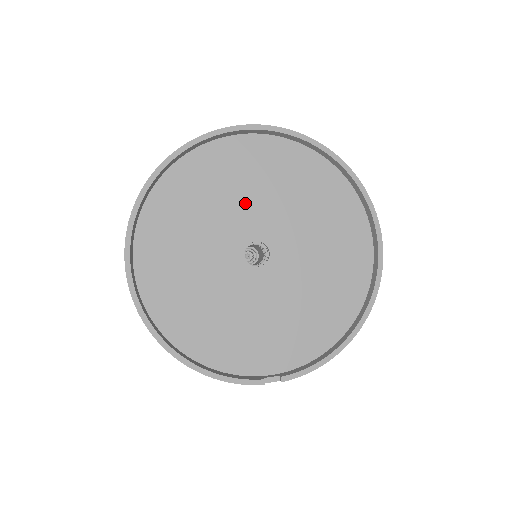
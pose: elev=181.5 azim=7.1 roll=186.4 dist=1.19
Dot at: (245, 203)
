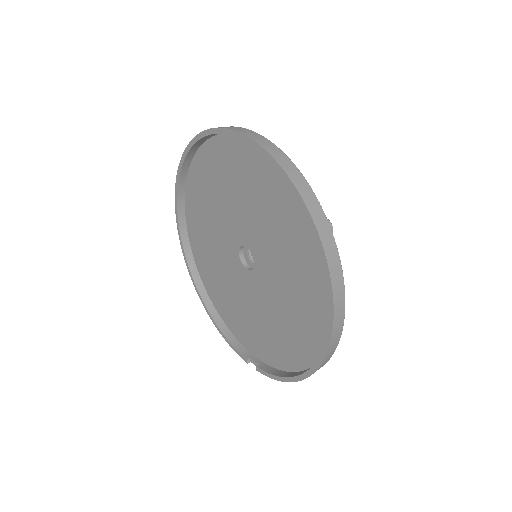
Dot at: (237, 207)
